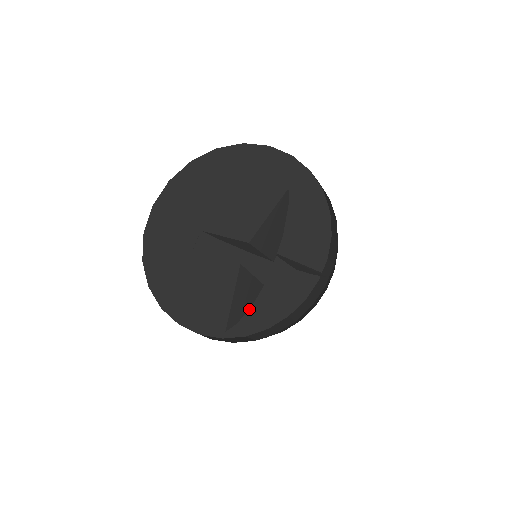
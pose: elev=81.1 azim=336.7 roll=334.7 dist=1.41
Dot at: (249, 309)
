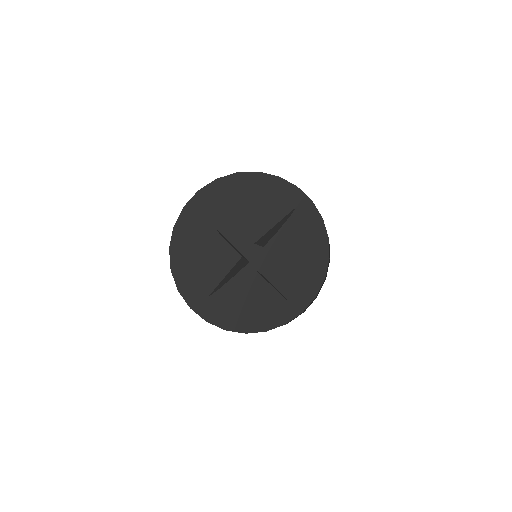
Dot at: (236, 307)
